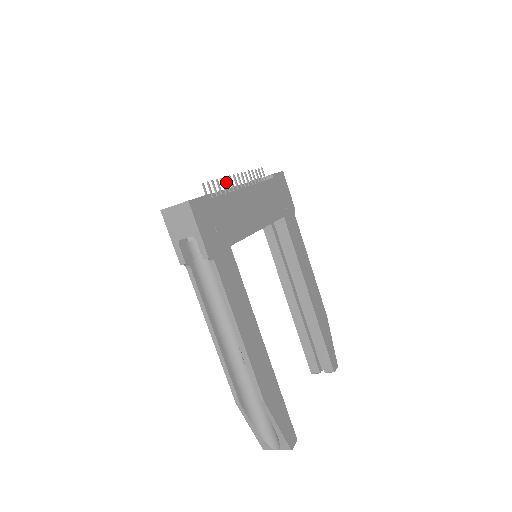
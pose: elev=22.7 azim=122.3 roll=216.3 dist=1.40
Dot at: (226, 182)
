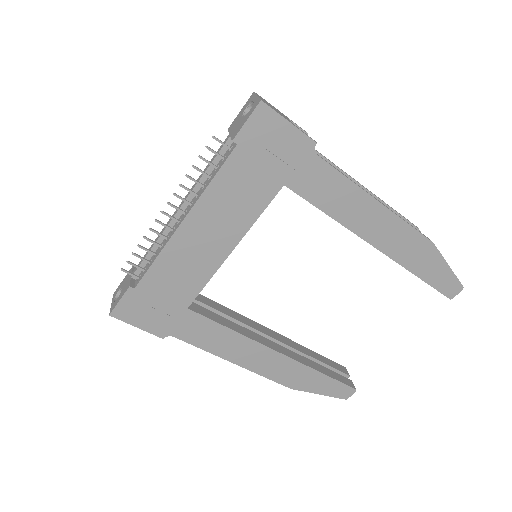
Dot at: (154, 232)
